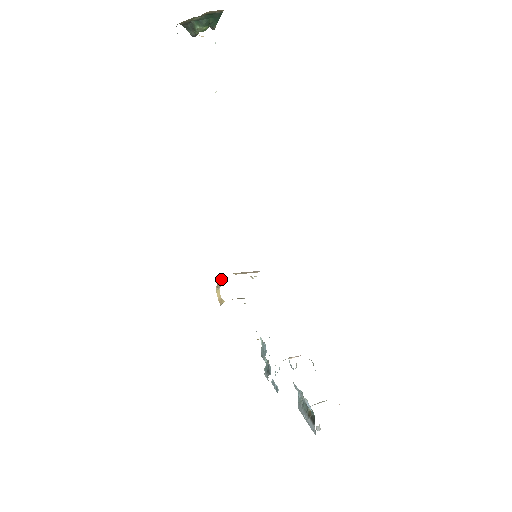
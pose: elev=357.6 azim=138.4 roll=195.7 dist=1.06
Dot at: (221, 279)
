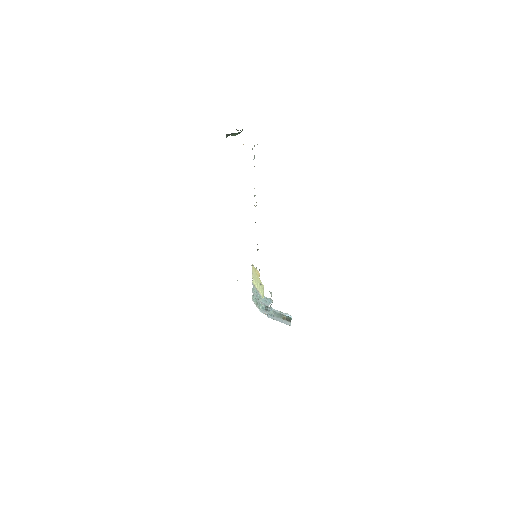
Dot at: occluded
